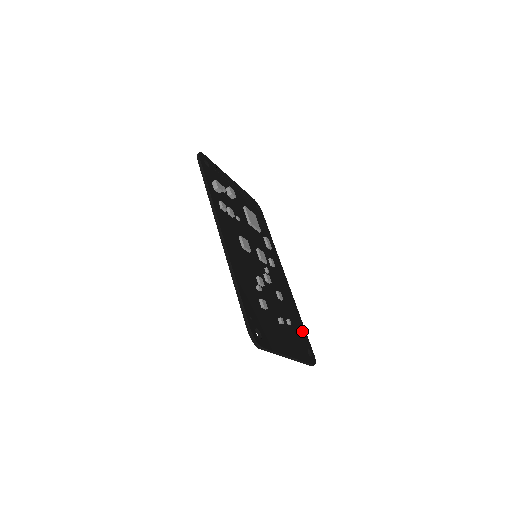
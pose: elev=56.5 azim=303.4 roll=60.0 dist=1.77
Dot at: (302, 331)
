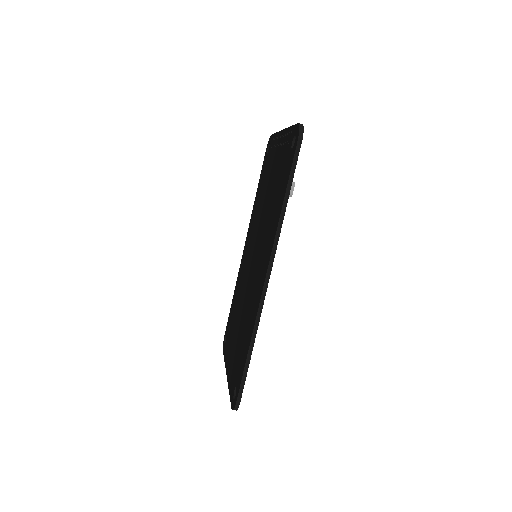
Dot at: occluded
